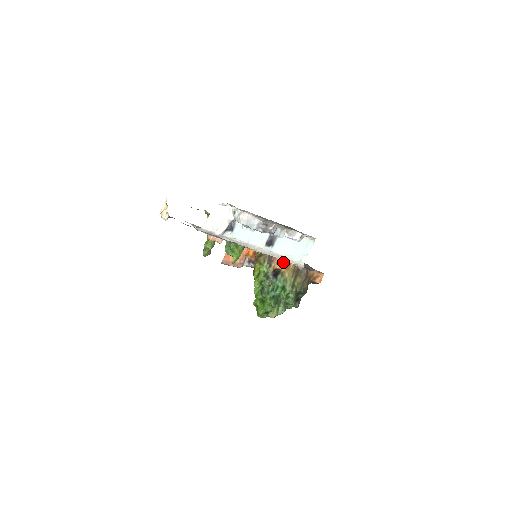
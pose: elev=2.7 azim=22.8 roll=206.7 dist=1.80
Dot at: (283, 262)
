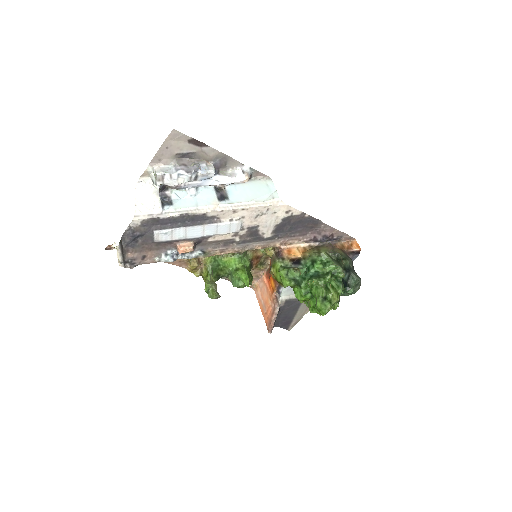
Dot at: (295, 251)
